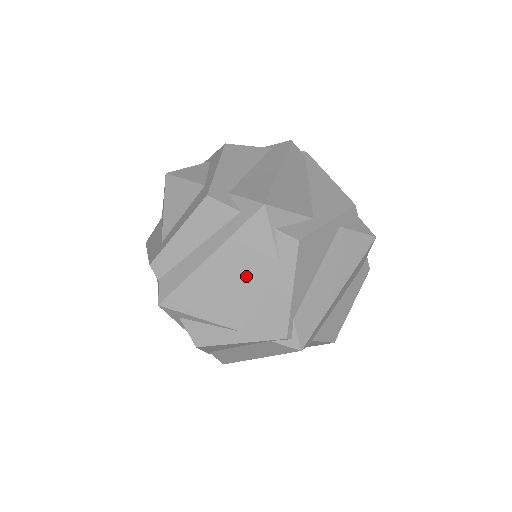
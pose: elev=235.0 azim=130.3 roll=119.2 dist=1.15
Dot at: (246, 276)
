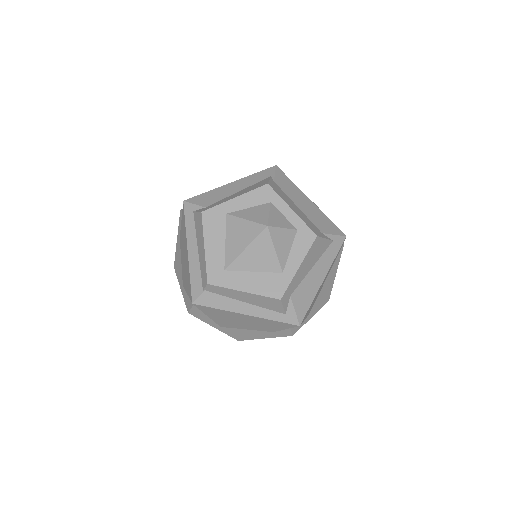
Dot at: (253, 325)
